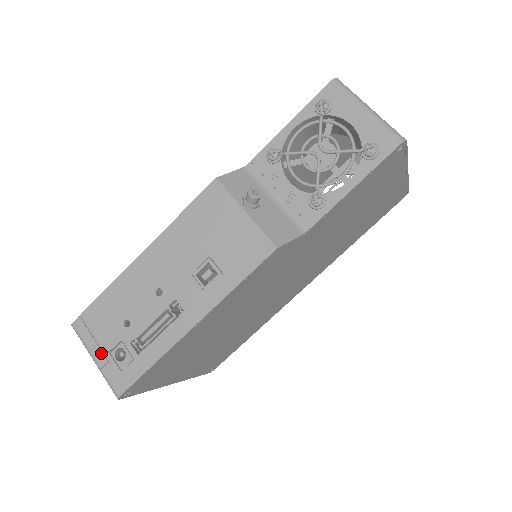
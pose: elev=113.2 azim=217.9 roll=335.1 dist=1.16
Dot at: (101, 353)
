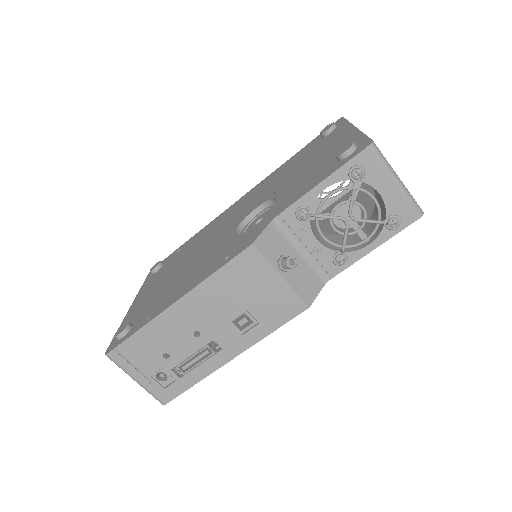
Dot at: (142, 377)
